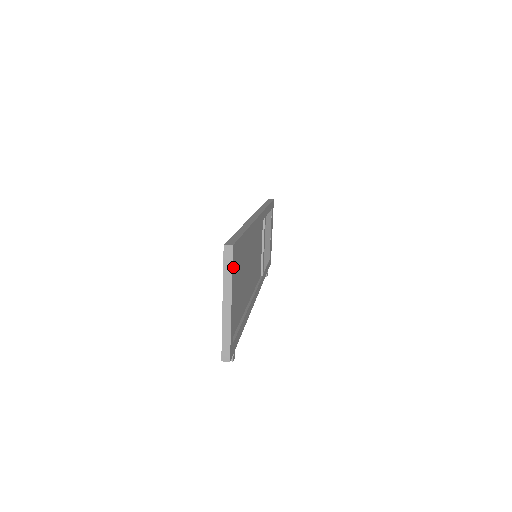
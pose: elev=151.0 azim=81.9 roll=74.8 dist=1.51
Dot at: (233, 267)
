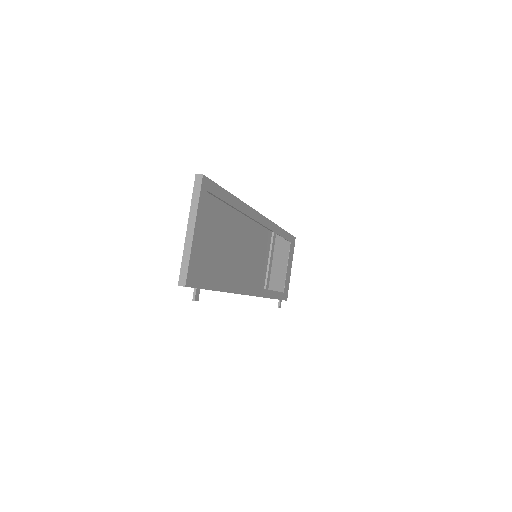
Dot at: (202, 196)
